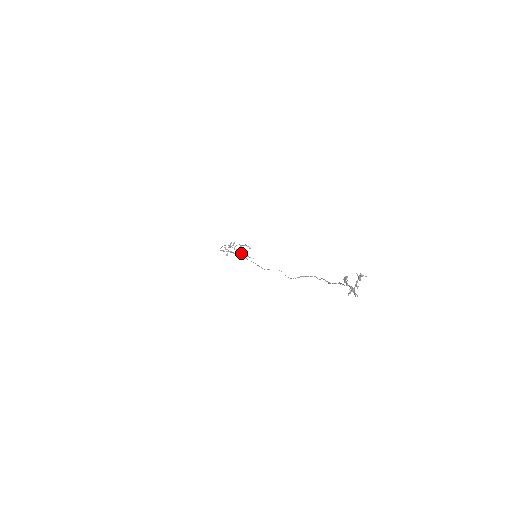
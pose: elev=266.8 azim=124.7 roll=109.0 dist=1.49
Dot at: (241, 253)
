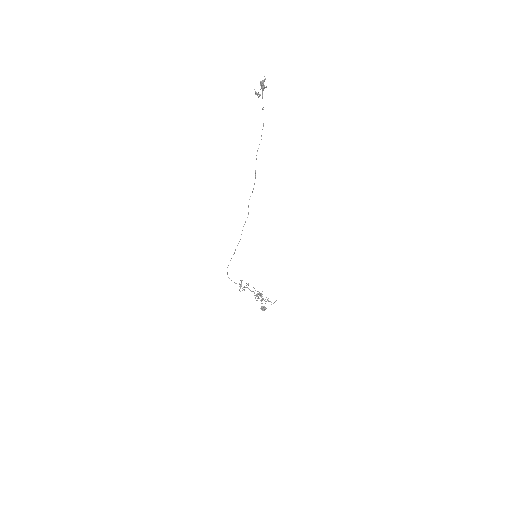
Dot at: (262, 300)
